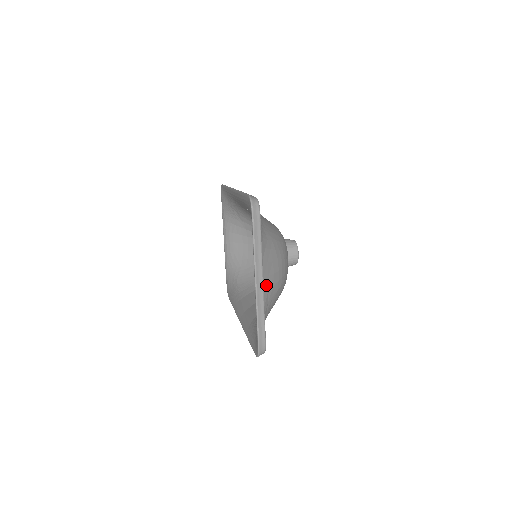
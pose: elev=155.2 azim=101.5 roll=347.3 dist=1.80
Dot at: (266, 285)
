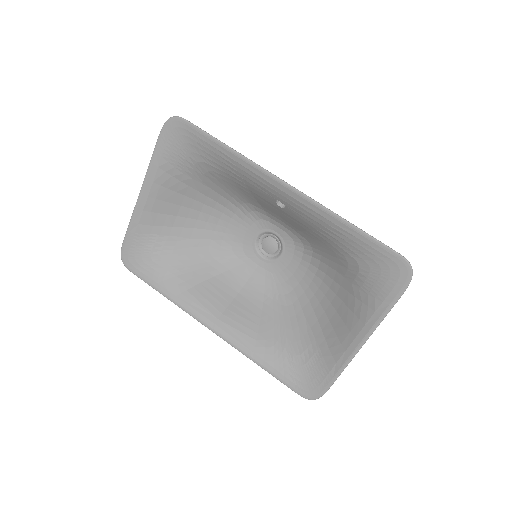
Dot at: (345, 333)
